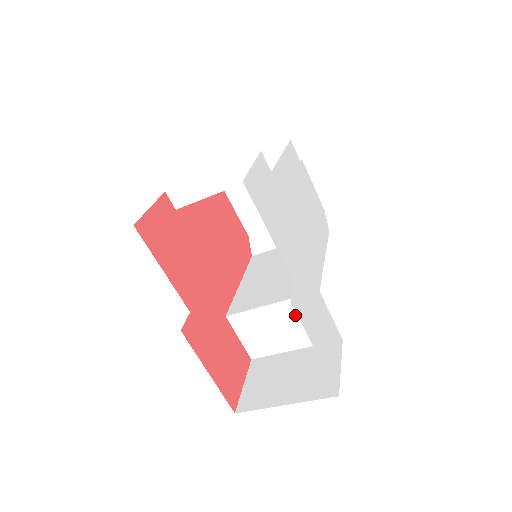
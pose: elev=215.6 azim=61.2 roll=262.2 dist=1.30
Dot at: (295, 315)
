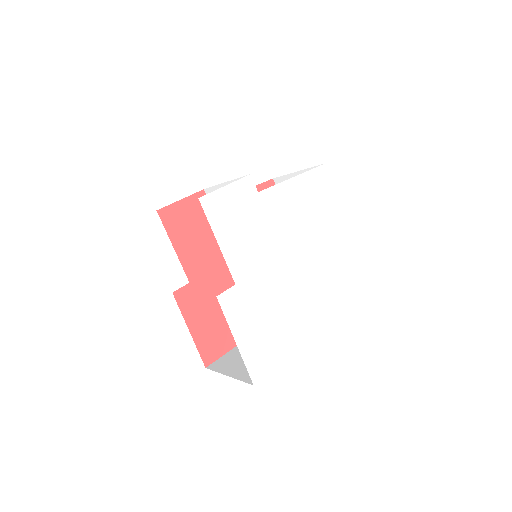
Dot at: occluded
